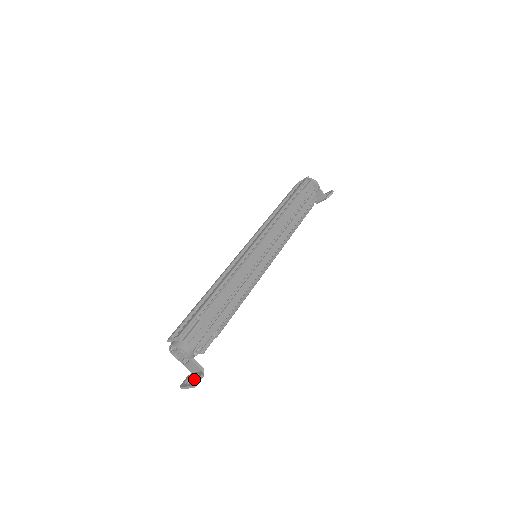
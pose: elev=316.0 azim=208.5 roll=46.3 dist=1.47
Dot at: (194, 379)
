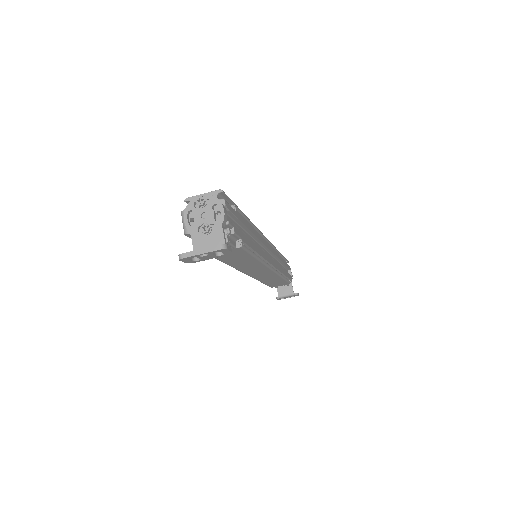
Dot at: occluded
